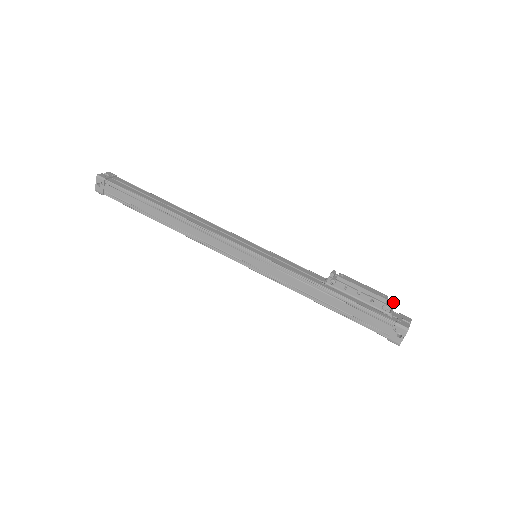
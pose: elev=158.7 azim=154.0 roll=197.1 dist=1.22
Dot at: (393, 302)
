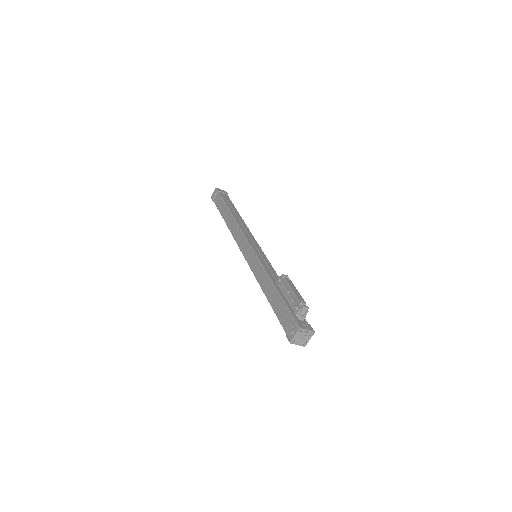
Dot at: (303, 305)
